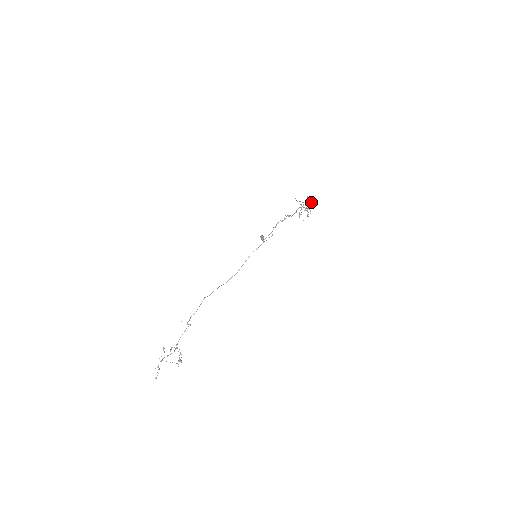
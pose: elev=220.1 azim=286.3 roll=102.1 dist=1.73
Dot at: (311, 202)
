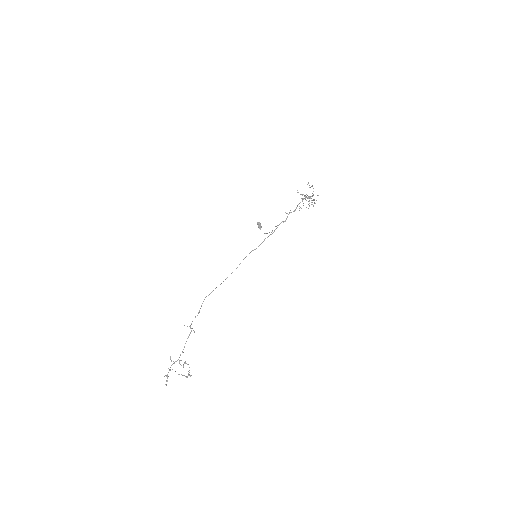
Dot at: (313, 195)
